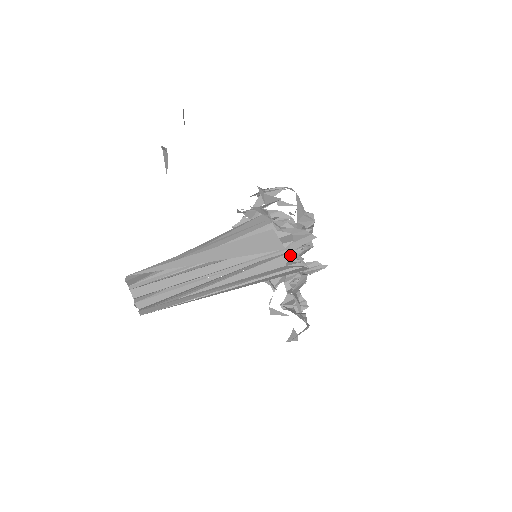
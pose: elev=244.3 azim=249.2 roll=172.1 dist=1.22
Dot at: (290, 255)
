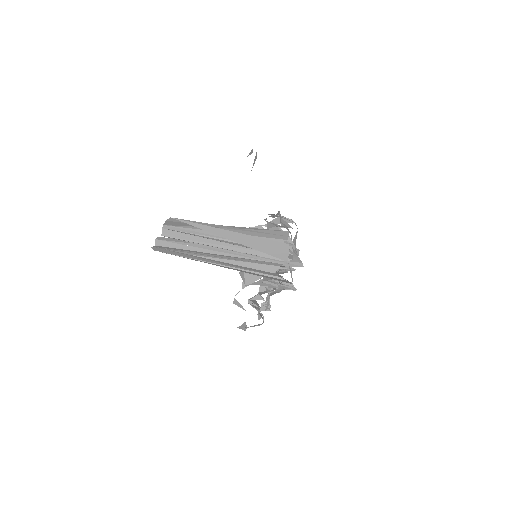
Dot at: occluded
